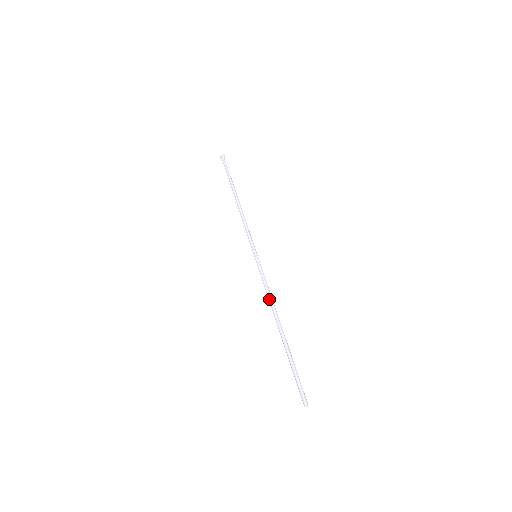
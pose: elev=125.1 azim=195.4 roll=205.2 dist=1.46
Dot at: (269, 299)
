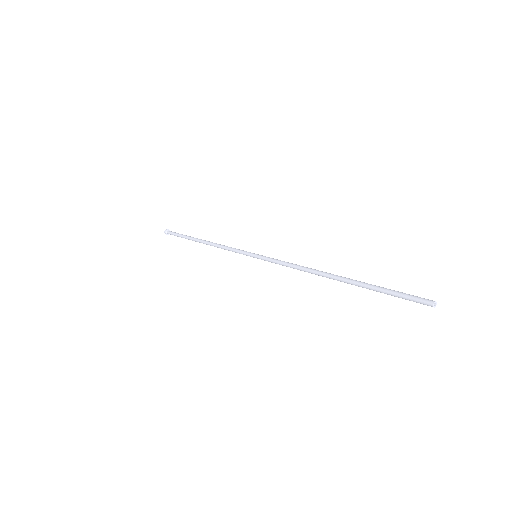
Dot at: (299, 269)
